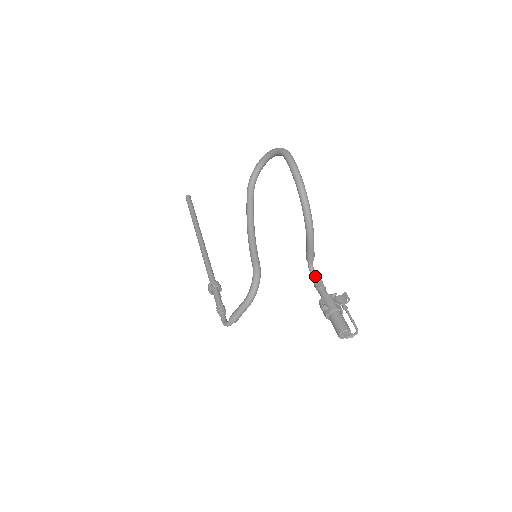
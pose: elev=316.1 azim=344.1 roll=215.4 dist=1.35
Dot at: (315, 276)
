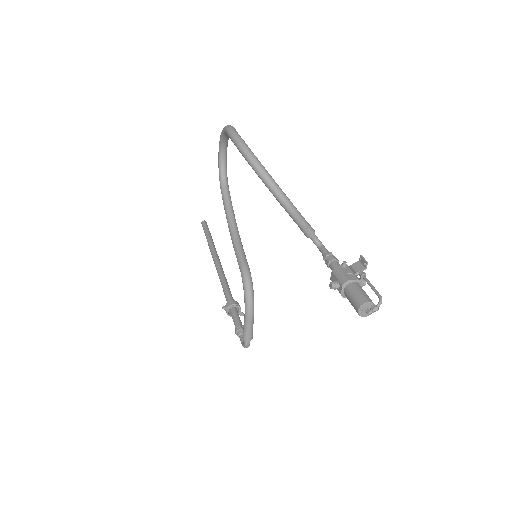
Dot at: (323, 251)
